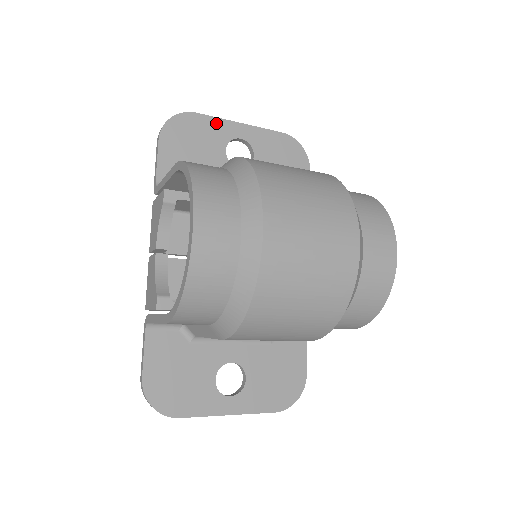
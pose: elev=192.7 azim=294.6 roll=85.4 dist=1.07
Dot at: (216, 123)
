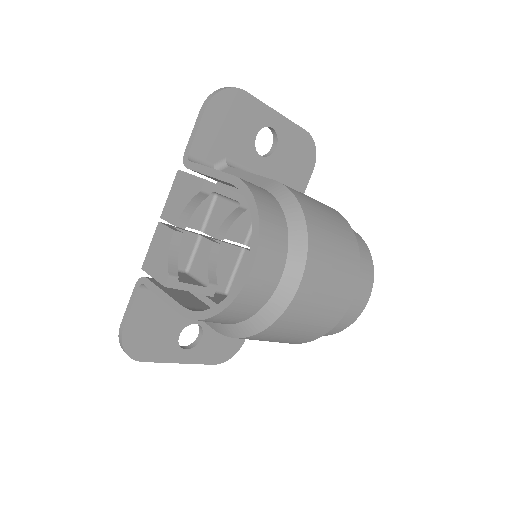
Dot at: (258, 106)
